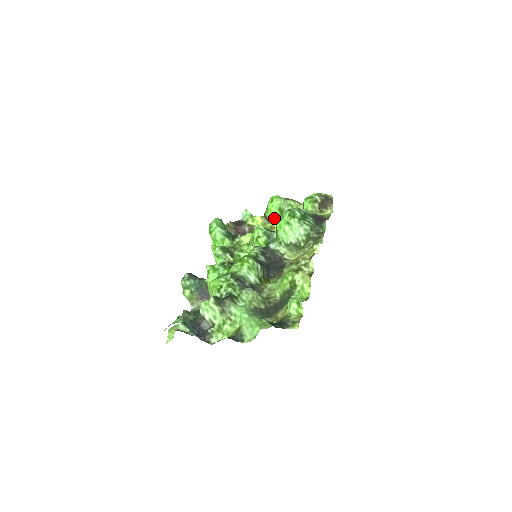
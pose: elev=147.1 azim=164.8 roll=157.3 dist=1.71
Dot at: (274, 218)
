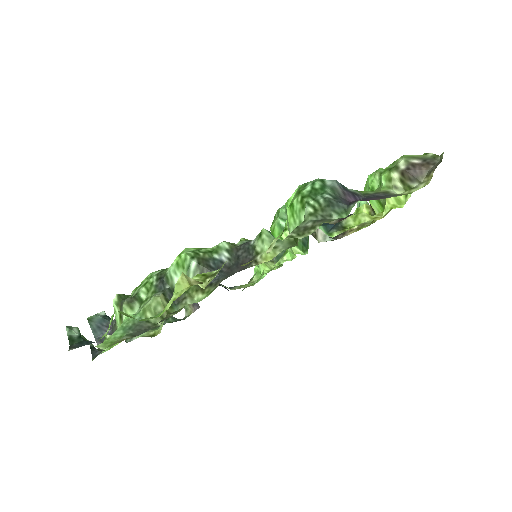
Dot at: (372, 206)
